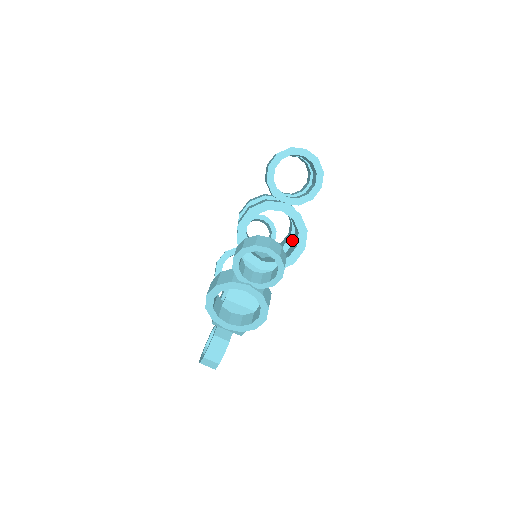
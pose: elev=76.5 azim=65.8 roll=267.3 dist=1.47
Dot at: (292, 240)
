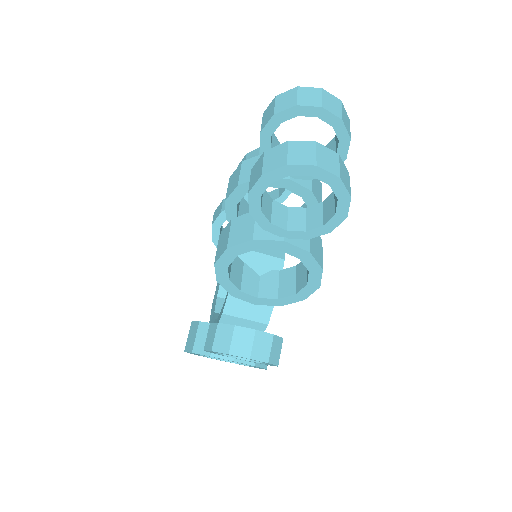
Dot at: occluded
